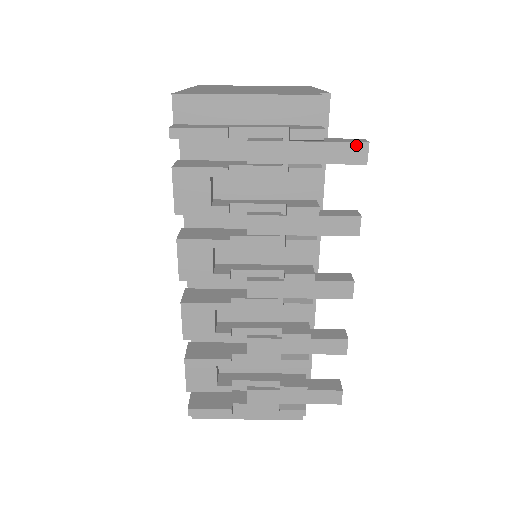
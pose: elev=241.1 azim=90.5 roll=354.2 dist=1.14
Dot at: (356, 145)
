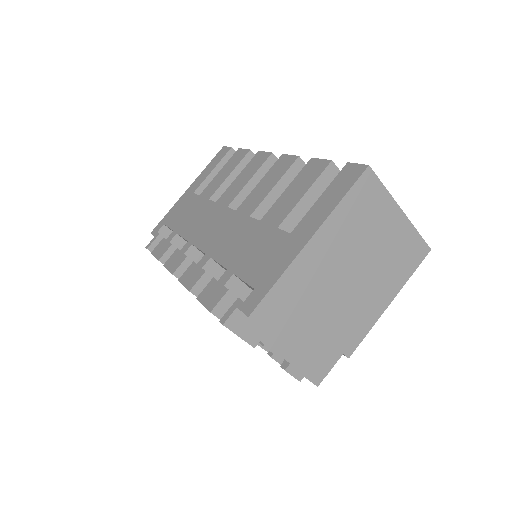
Dot at: occluded
